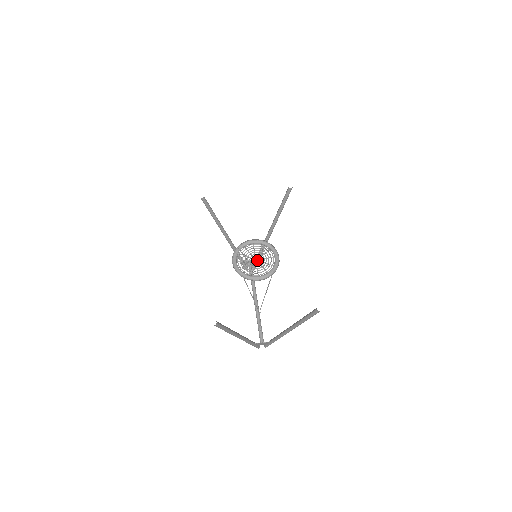
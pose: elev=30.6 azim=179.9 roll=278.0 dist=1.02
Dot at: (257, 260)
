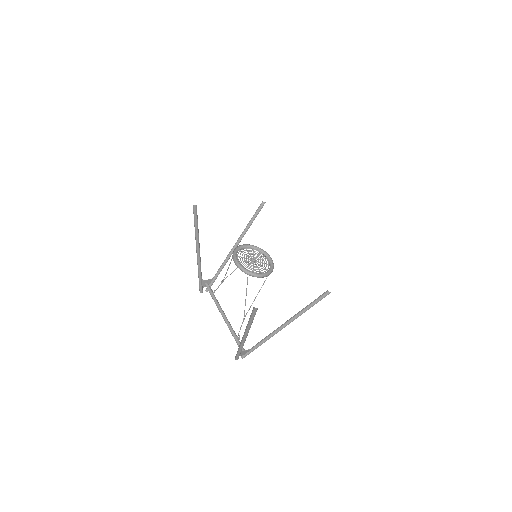
Dot at: (255, 261)
